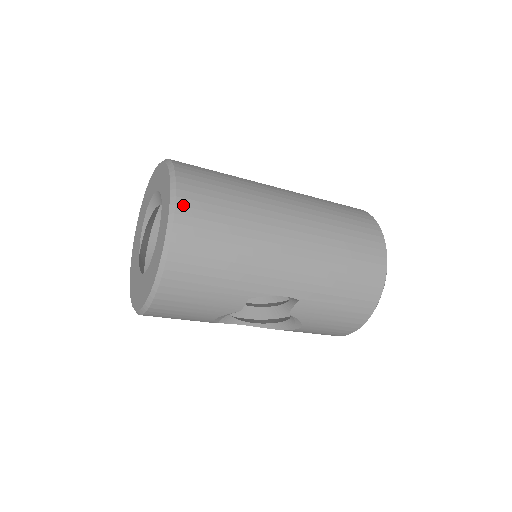
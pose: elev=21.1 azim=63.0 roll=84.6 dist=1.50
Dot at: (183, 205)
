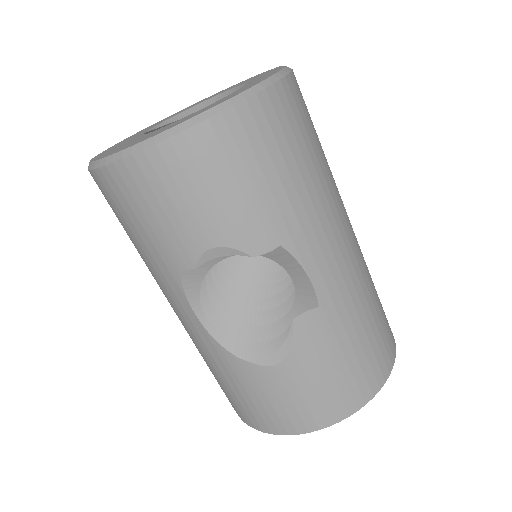
Dot at: (295, 81)
